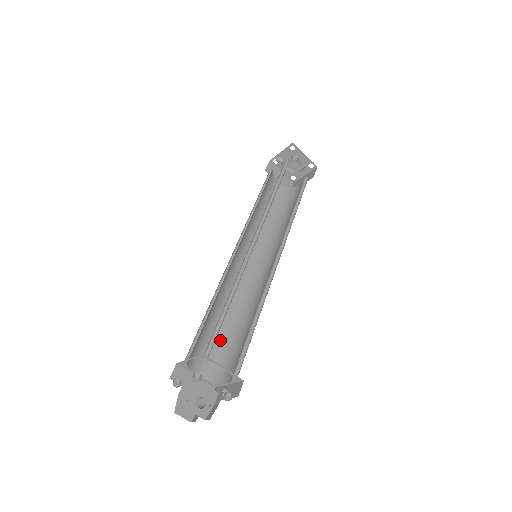
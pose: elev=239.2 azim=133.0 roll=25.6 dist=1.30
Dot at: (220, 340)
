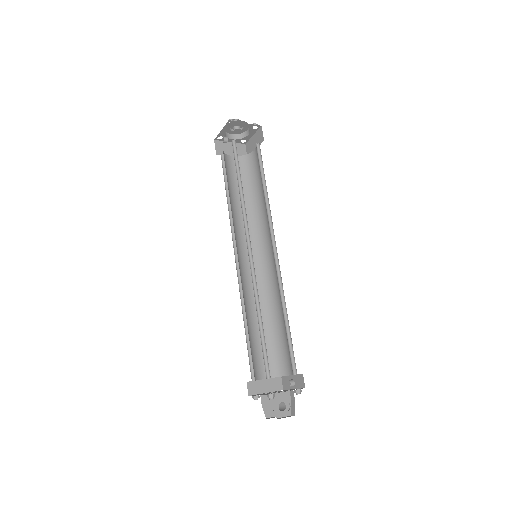
Dot at: (266, 341)
